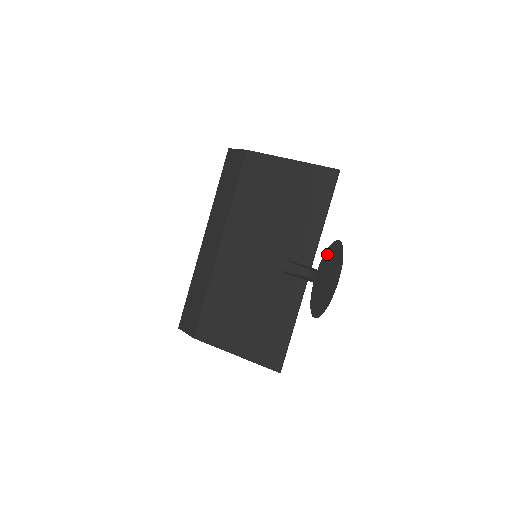
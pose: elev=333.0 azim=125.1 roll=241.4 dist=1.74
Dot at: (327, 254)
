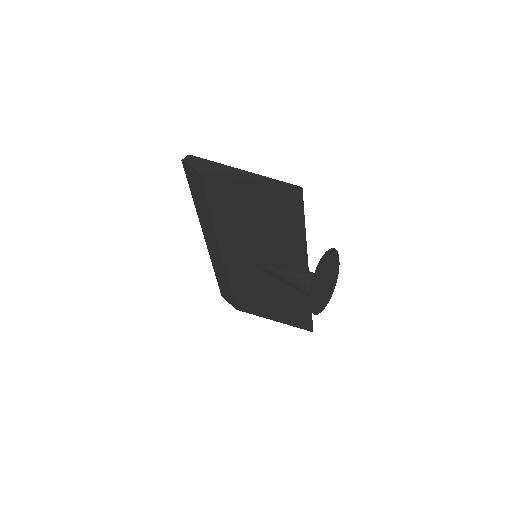
Dot at: (315, 278)
